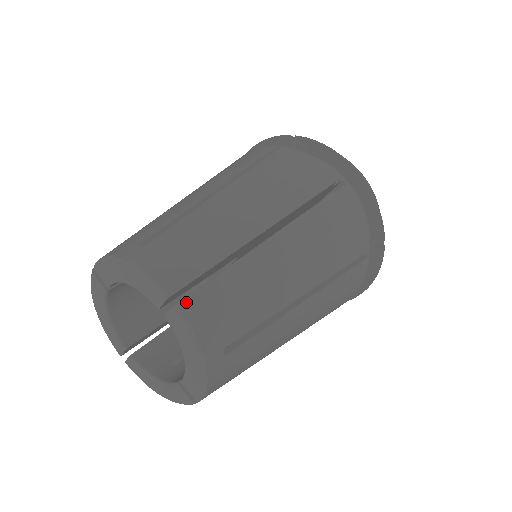
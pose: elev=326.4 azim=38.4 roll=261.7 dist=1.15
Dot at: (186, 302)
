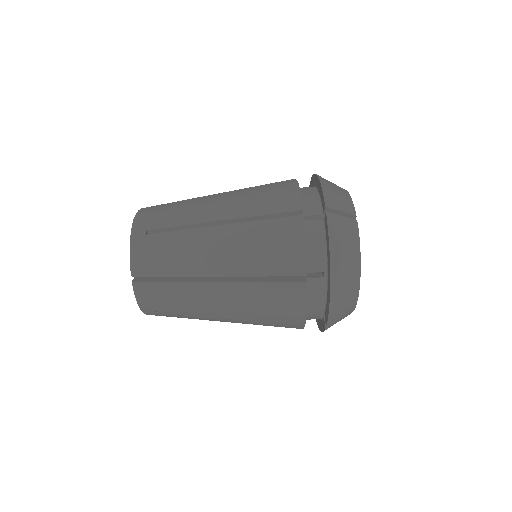
Dot at: (139, 284)
